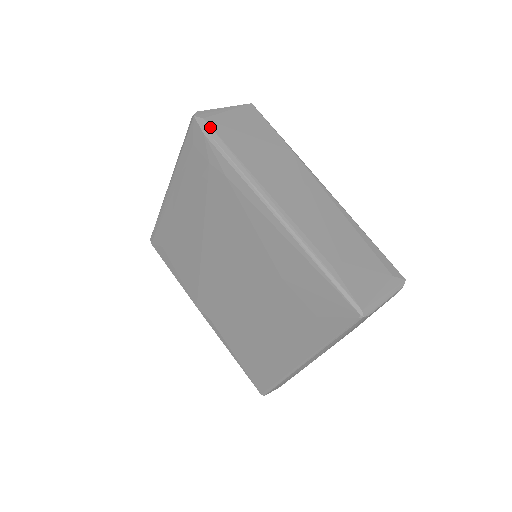
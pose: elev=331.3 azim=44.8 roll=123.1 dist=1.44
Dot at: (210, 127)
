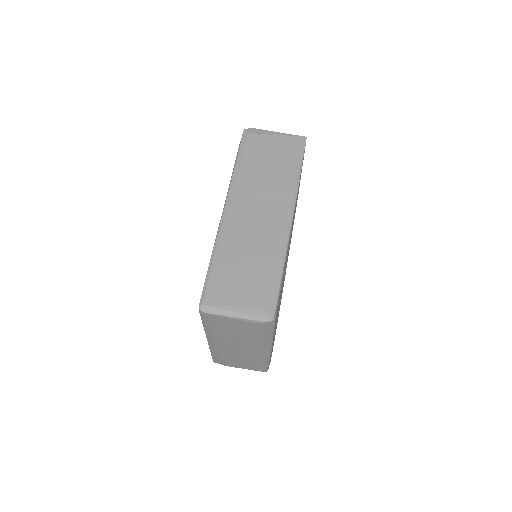
Dot at: (246, 140)
